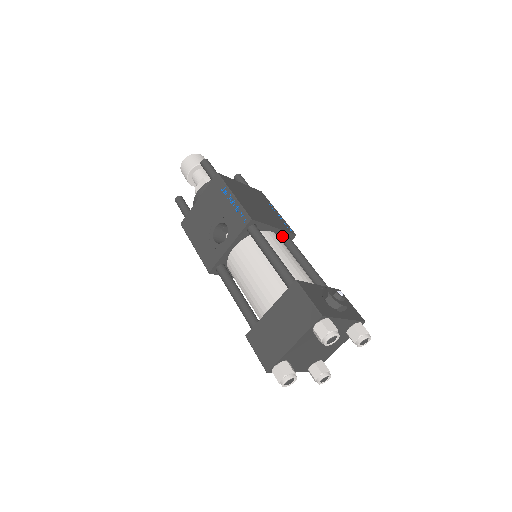
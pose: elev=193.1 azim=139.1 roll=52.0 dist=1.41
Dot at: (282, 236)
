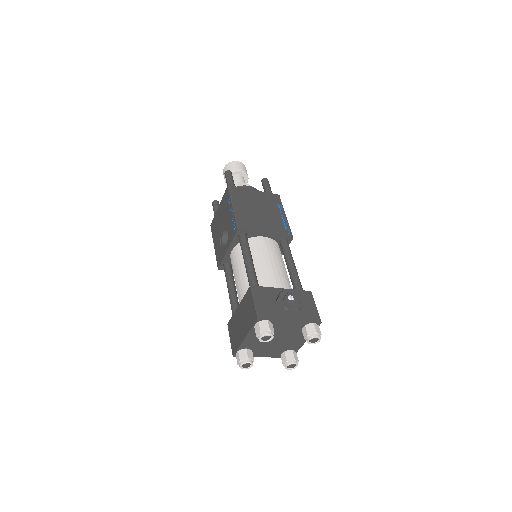
Dot at: (278, 239)
